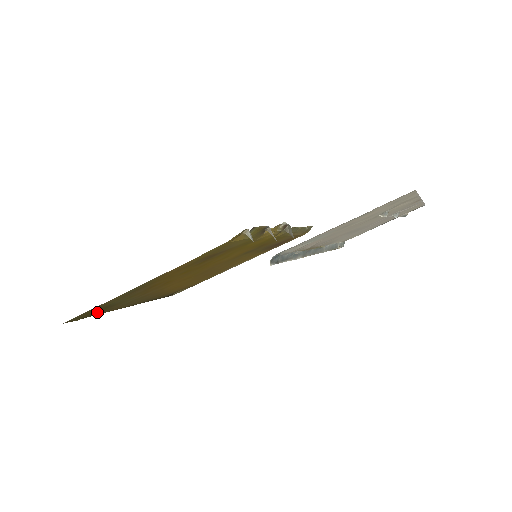
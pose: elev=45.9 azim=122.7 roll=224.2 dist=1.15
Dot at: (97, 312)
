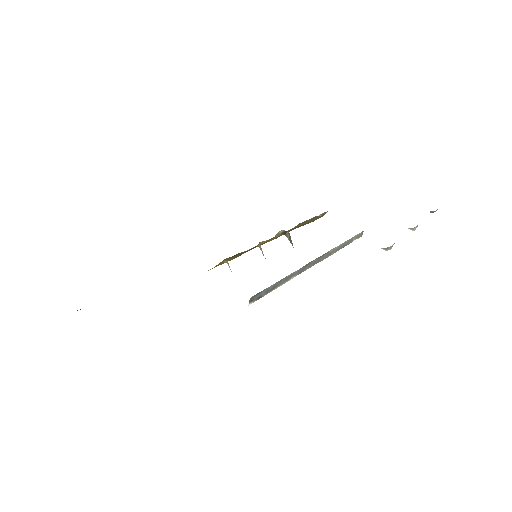
Dot at: occluded
